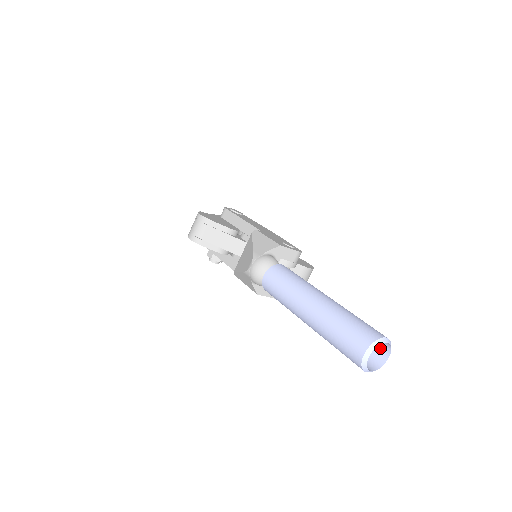
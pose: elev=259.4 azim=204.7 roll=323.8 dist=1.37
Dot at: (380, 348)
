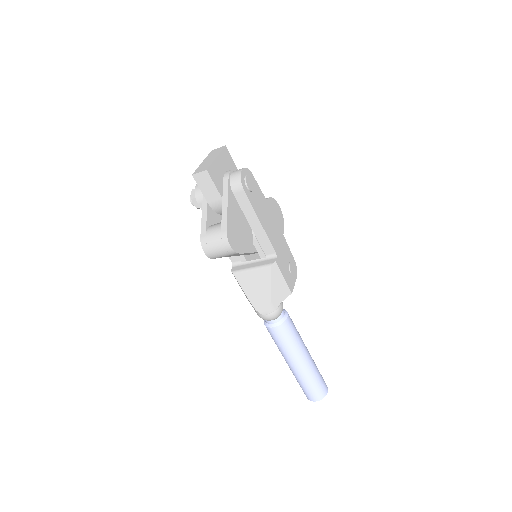
Dot at: occluded
